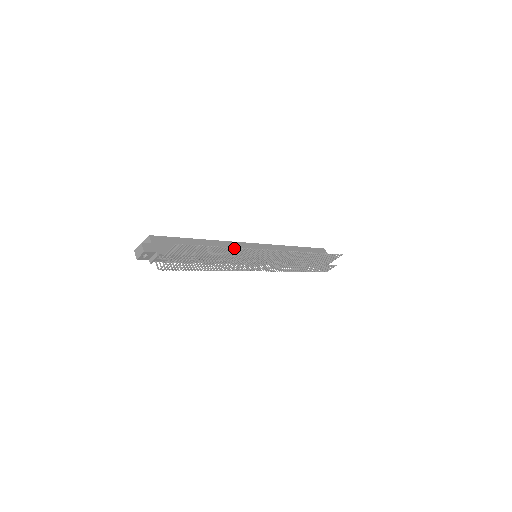
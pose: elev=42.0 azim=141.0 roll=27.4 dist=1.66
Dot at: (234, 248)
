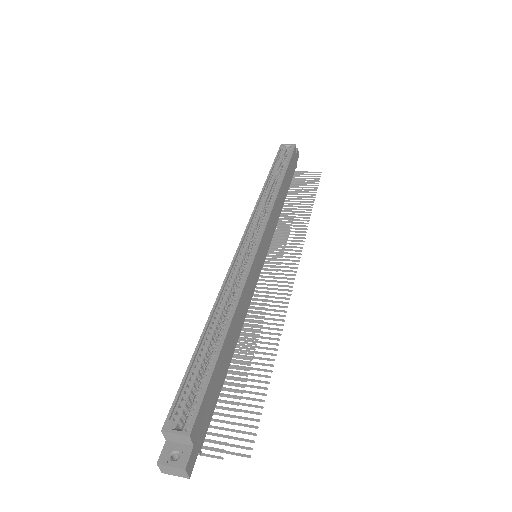
Dot at: (279, 340)
